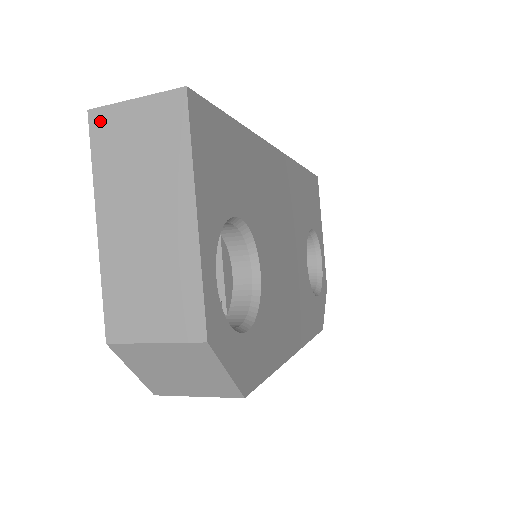
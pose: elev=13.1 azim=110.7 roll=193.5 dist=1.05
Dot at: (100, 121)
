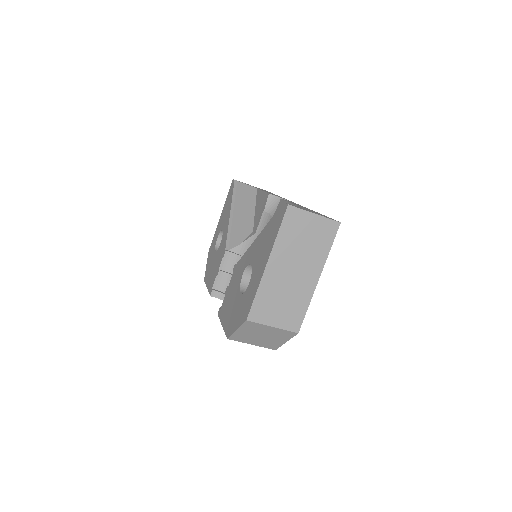
Dot at: (293, 214)
